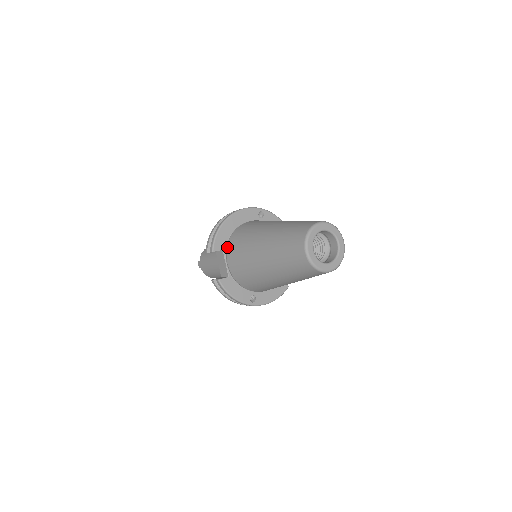
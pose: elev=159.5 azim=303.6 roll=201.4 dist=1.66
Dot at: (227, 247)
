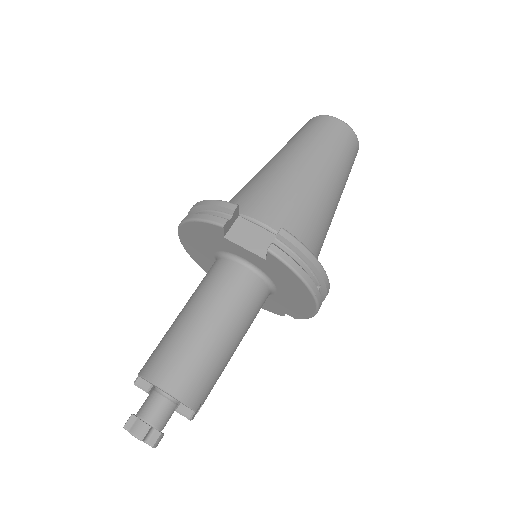
Dot at: (239, 212)
